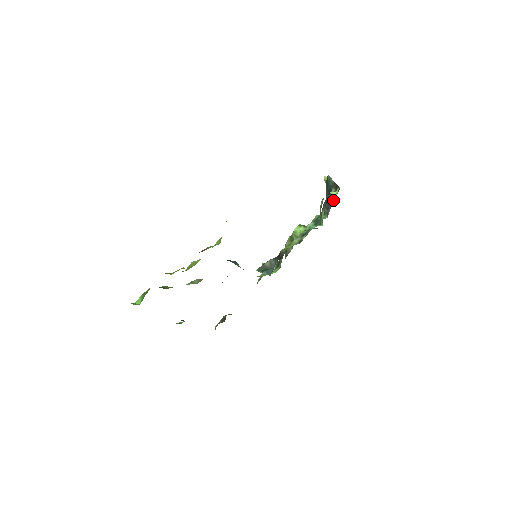
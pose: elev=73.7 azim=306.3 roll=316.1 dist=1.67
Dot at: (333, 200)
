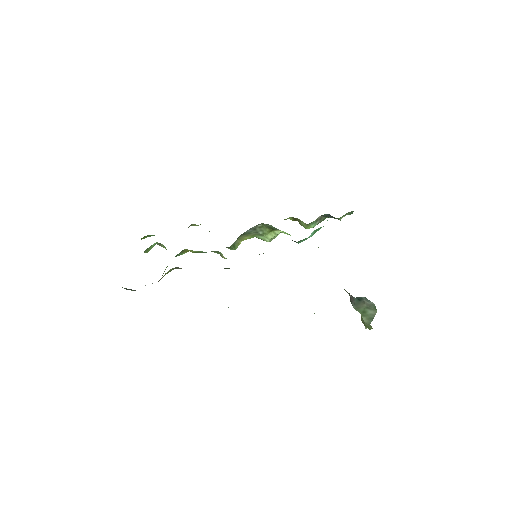
Dot at: occluded
